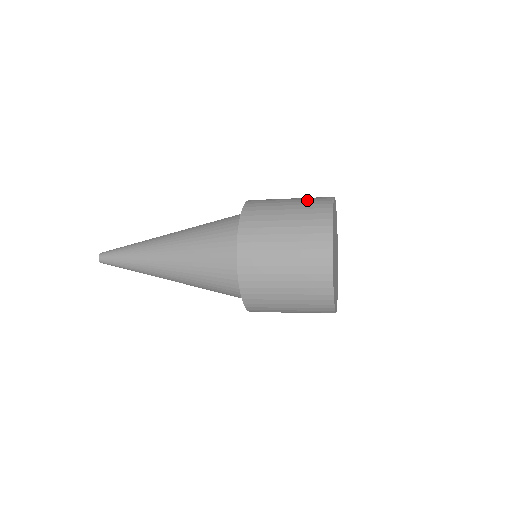
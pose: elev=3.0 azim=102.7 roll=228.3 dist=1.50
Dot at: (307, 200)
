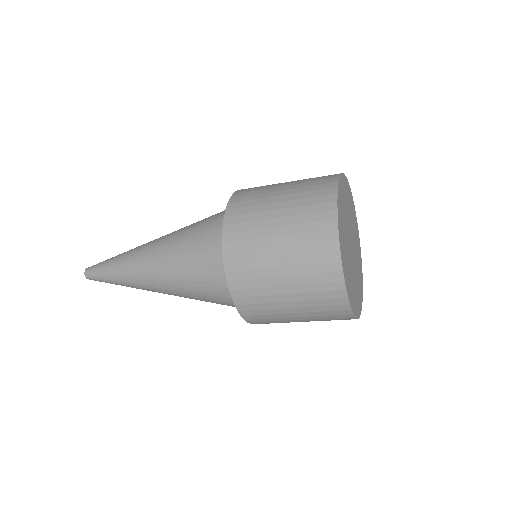
Dot at: occluded
